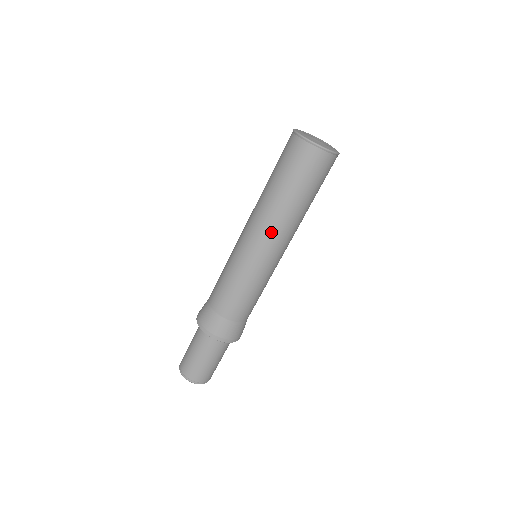
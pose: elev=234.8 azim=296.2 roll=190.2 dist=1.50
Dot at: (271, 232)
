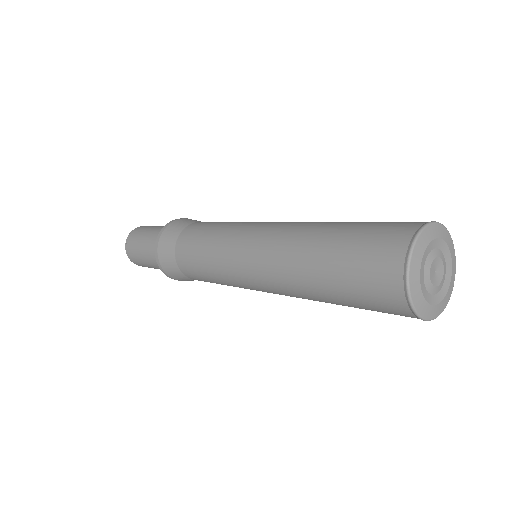
Dot at: (282, 293)
